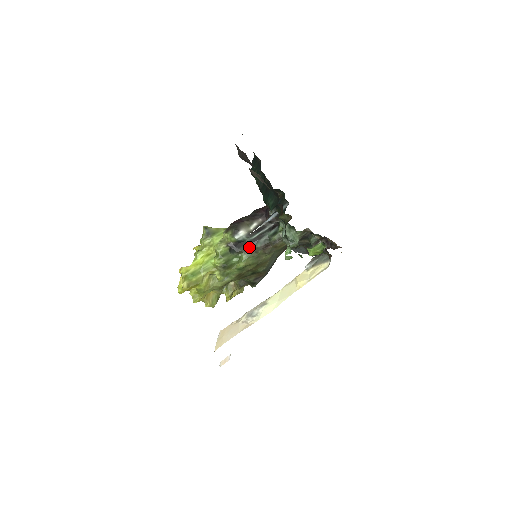
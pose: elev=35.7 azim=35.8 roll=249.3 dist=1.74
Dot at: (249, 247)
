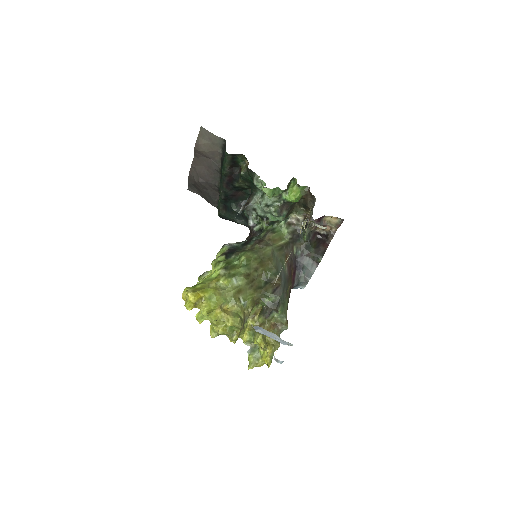
Dot at: (244, 249)
